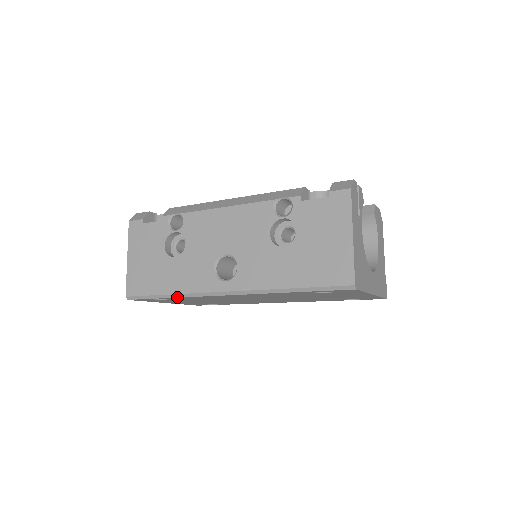
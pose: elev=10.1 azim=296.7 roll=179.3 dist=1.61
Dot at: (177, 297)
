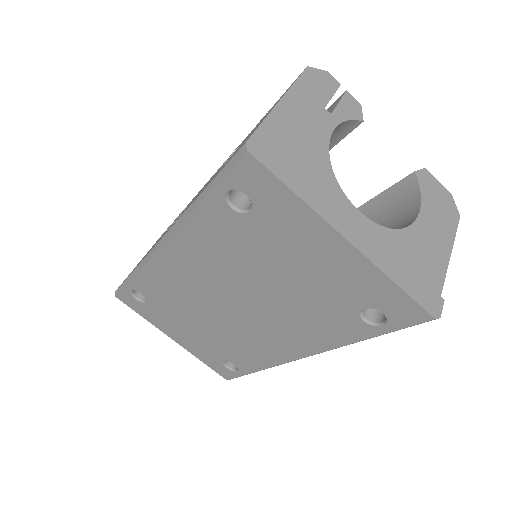
Dot at: (136, 273)
